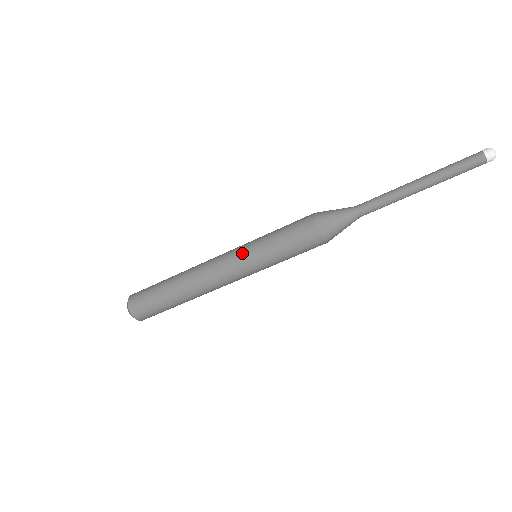
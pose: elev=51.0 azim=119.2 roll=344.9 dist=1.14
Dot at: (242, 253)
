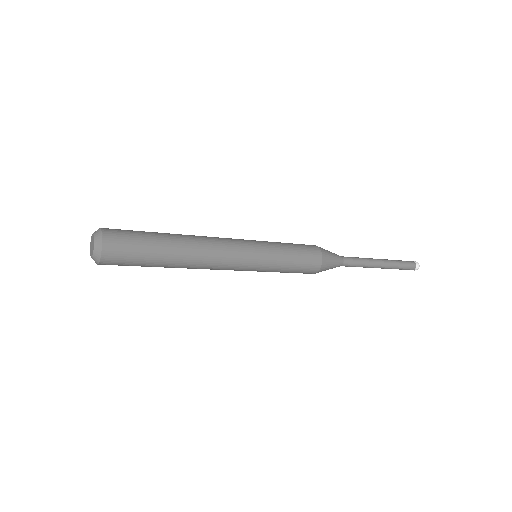
Dot at: (254, 268)
